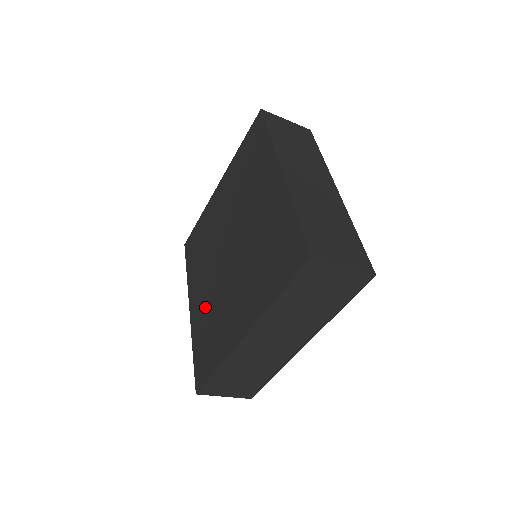
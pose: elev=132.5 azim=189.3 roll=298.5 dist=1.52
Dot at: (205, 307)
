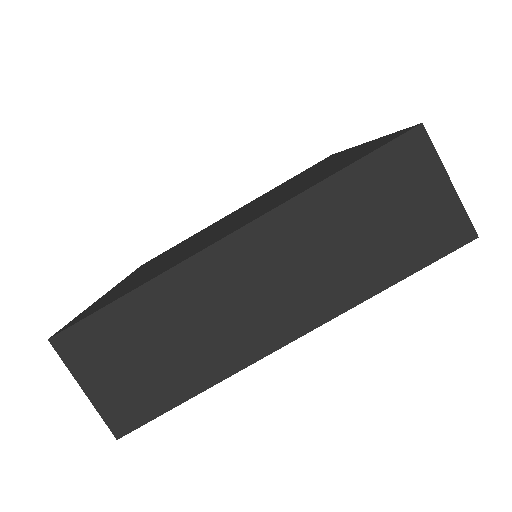
Dot at: (149, 269)
